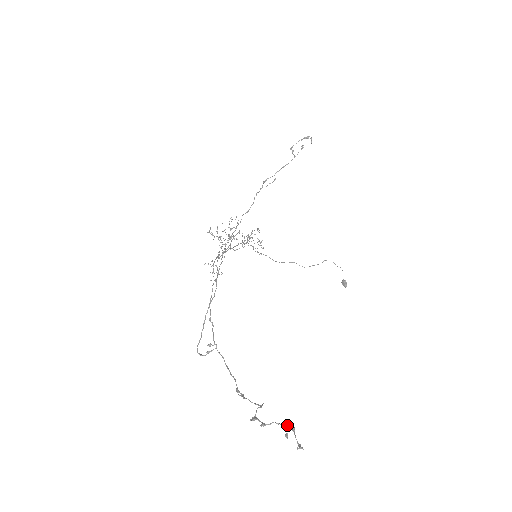
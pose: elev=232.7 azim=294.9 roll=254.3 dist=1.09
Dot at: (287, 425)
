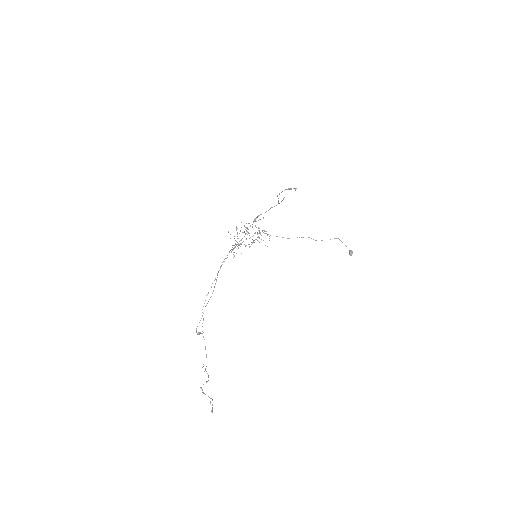
Dot at: (211, 398)
